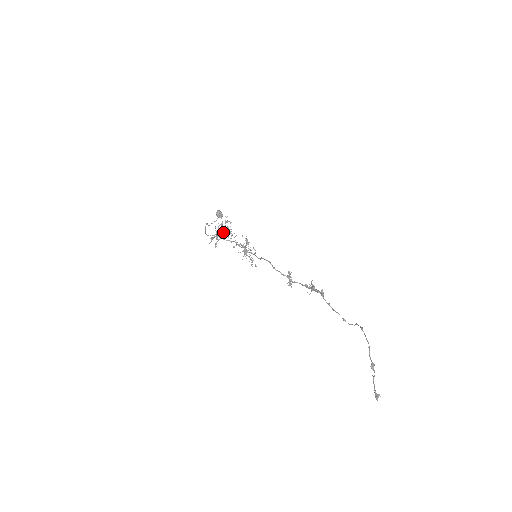
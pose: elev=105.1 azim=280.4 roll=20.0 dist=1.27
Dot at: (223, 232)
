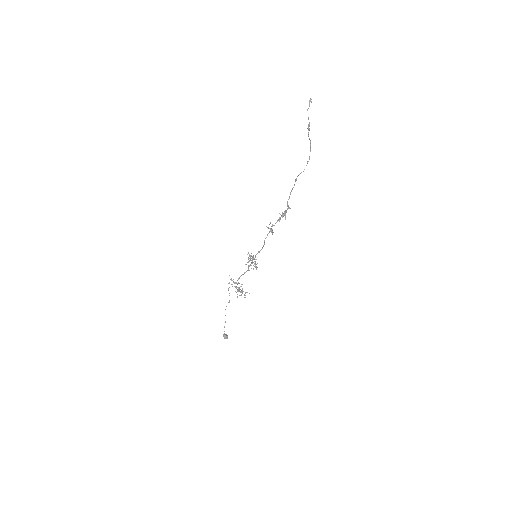
Dot at: (239, 289)
